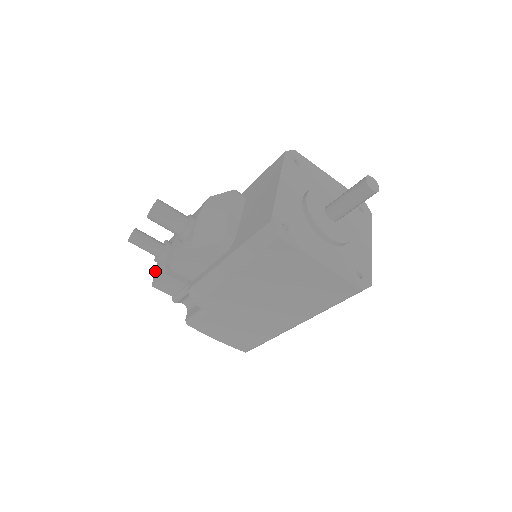
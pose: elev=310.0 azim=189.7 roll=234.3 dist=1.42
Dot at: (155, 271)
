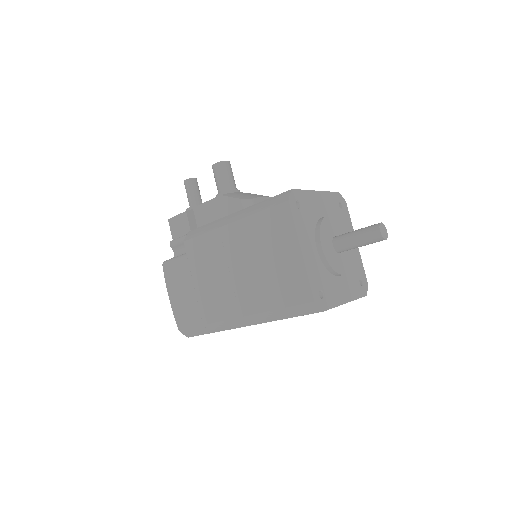
Dot at: occluded
